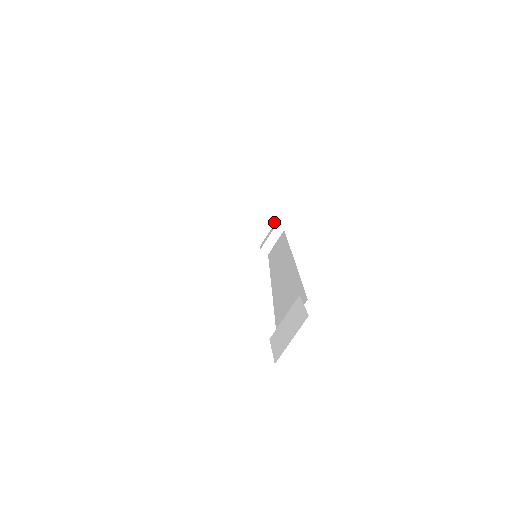
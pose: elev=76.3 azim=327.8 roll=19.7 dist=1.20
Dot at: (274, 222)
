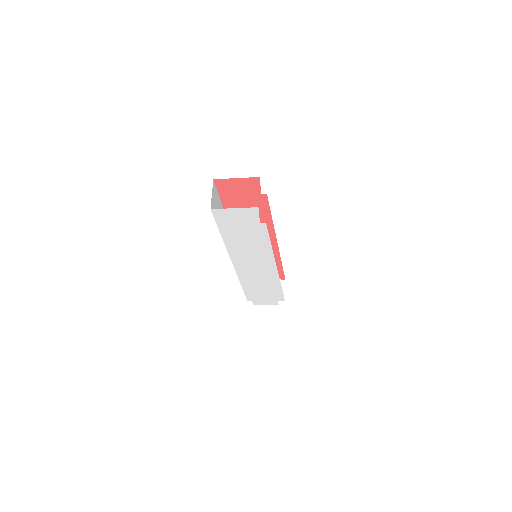
Dot at: occluded
